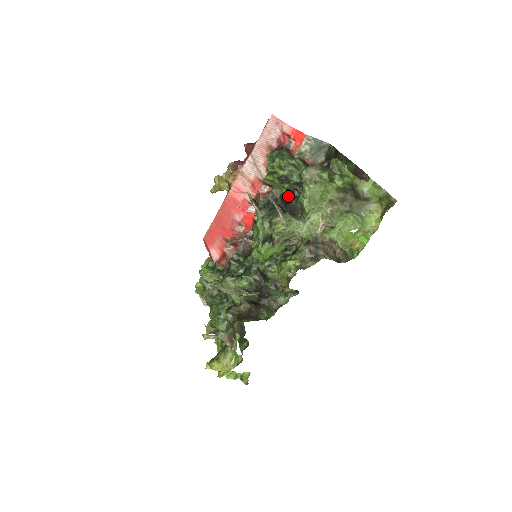
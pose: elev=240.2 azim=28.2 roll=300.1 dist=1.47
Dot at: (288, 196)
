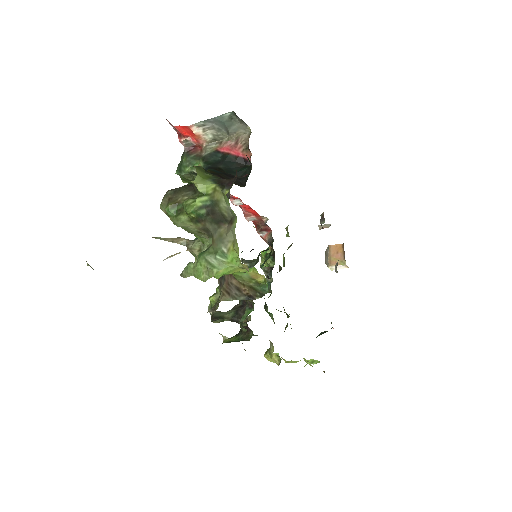
Dot at: occluded
